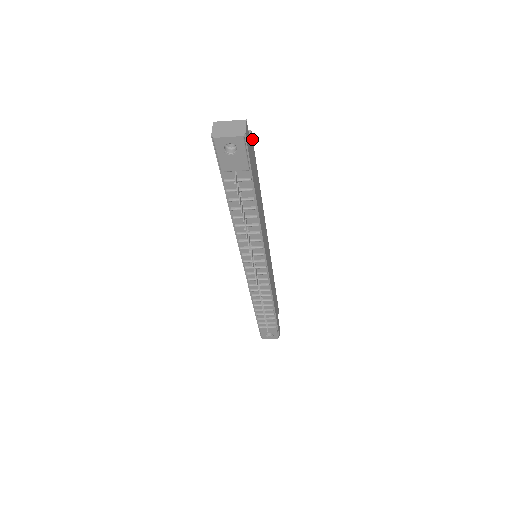
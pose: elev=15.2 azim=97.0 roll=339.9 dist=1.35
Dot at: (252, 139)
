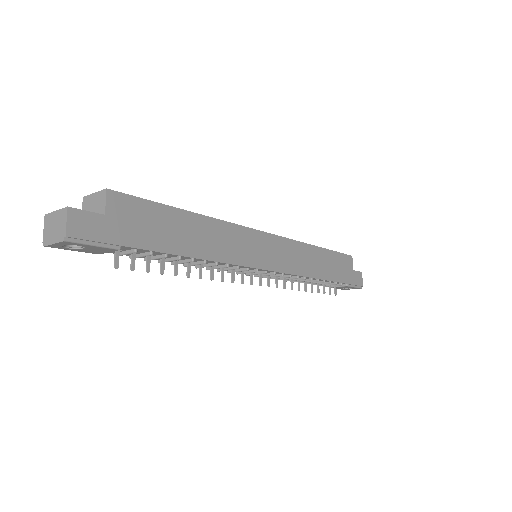
Dot at: (119, 194)
